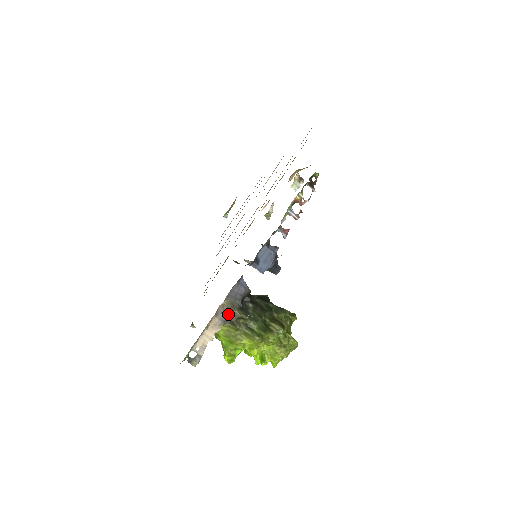
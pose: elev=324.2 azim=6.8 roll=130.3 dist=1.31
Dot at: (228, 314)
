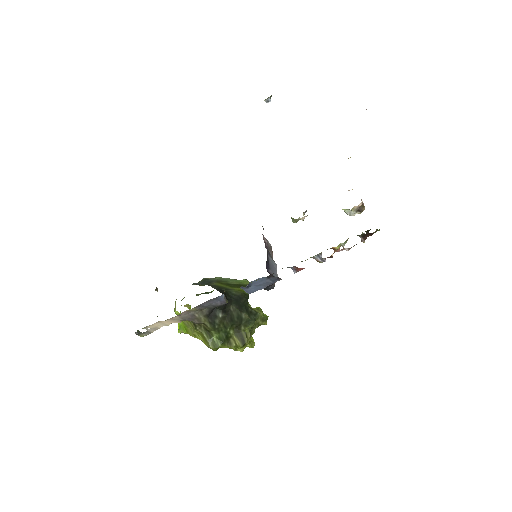
Dot at: (192, 317)
